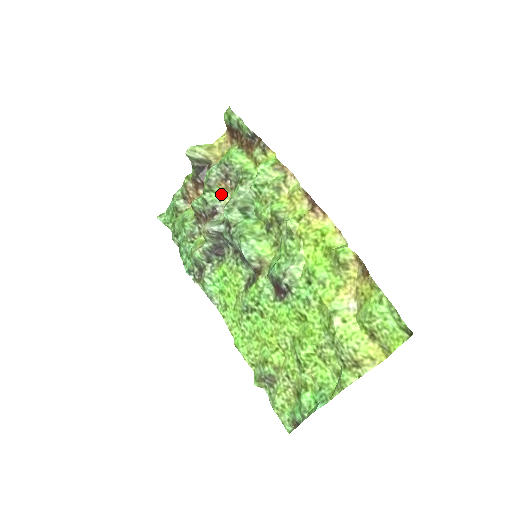
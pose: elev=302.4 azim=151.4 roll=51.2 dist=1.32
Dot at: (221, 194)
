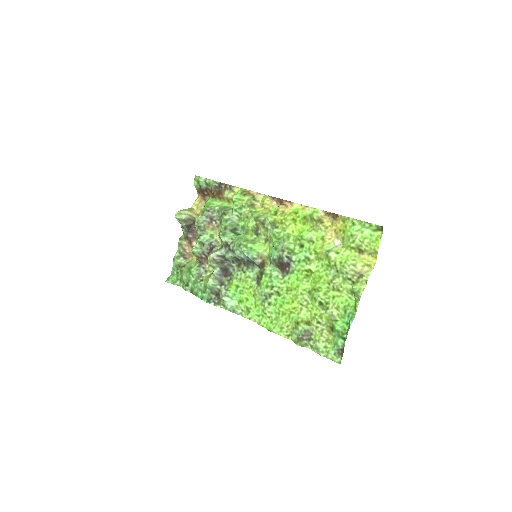
Dot at: (212, 233)
